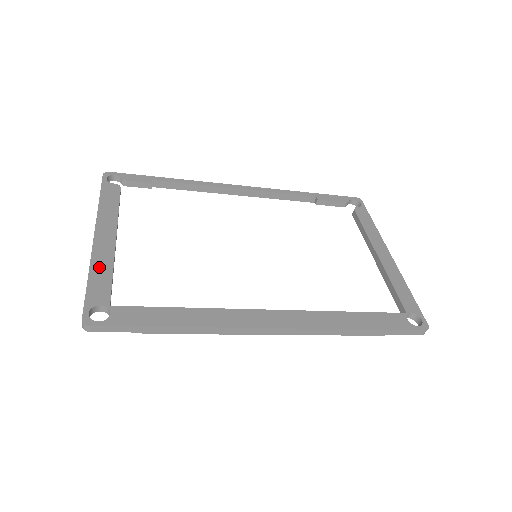
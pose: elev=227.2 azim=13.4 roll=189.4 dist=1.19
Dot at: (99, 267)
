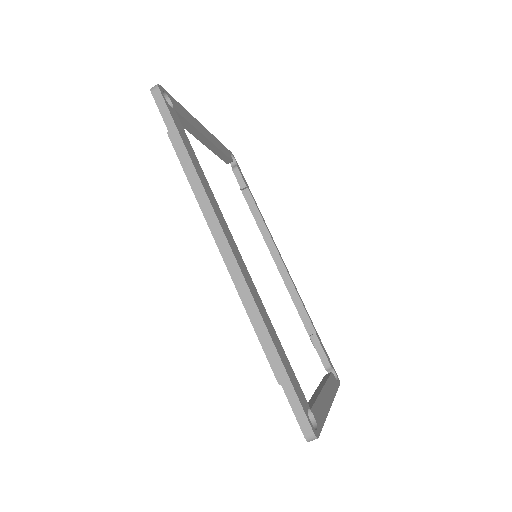
Dot at: (190, 117)
